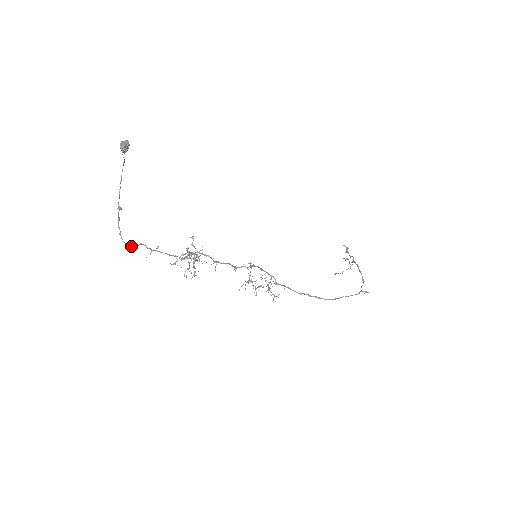
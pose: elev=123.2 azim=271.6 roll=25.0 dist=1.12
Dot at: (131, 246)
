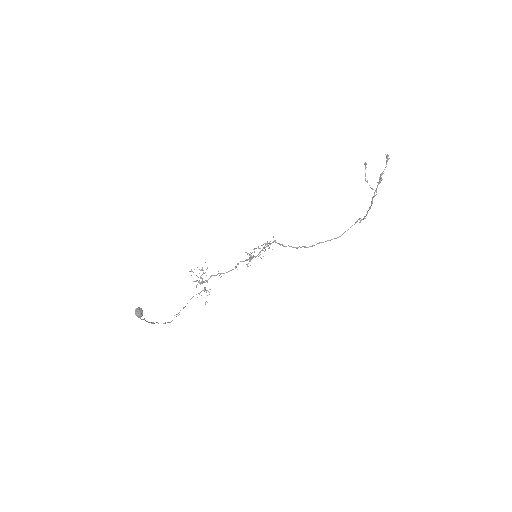
Dot at: occluded
